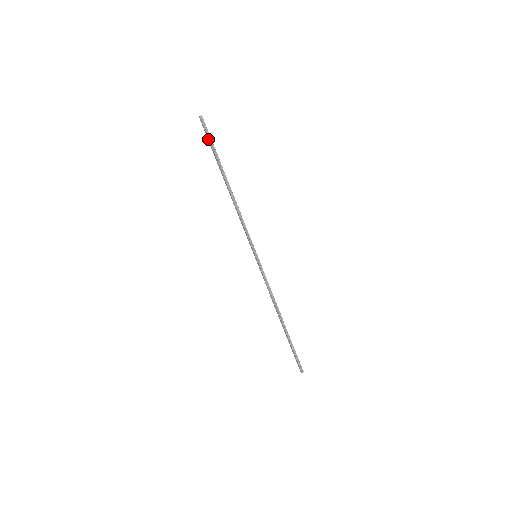
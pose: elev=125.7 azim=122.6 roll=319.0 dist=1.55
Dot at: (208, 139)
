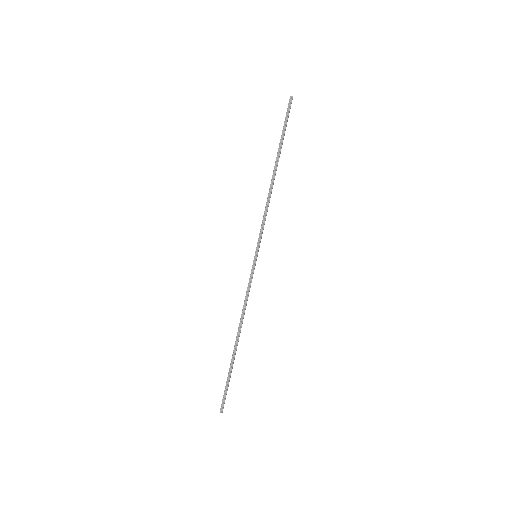
Dot at: (285, 120)
